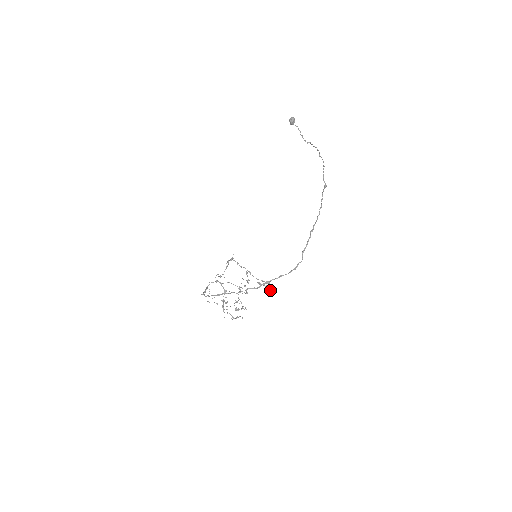
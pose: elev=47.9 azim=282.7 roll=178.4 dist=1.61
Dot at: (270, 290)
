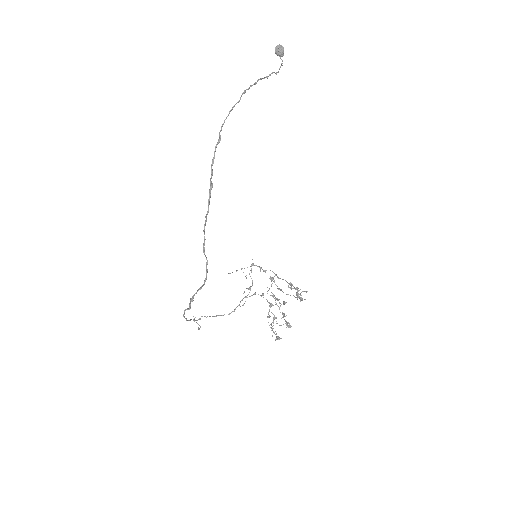
Dot at: (297, 296)
